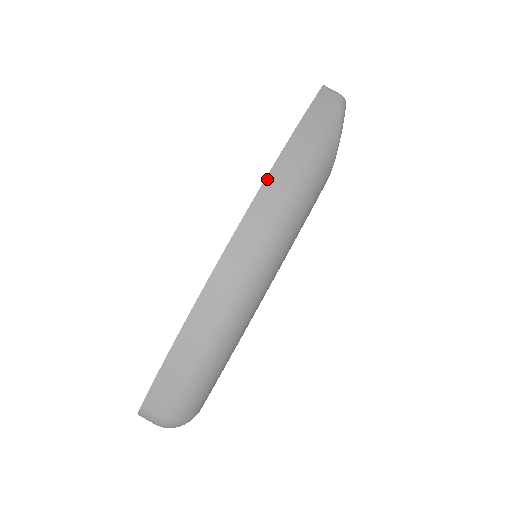
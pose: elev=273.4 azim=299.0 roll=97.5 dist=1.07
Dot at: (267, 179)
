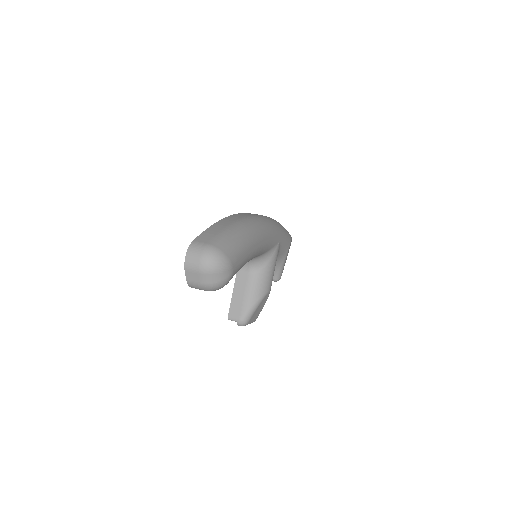
Dot at: occluded
